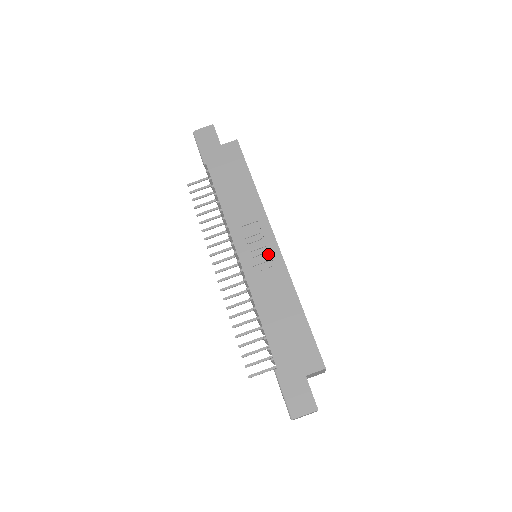
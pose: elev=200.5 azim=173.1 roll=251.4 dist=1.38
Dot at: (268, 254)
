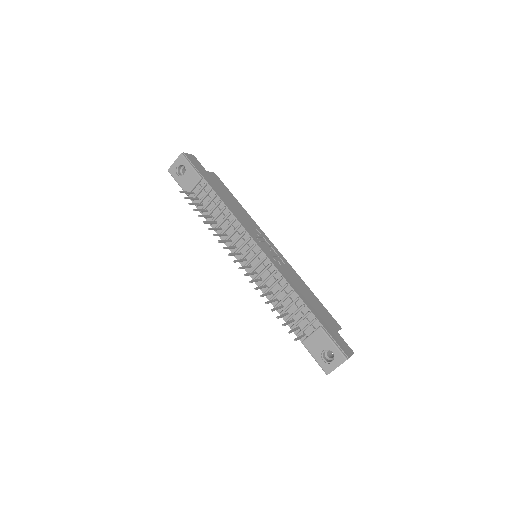
Dot at: (274, 252)
